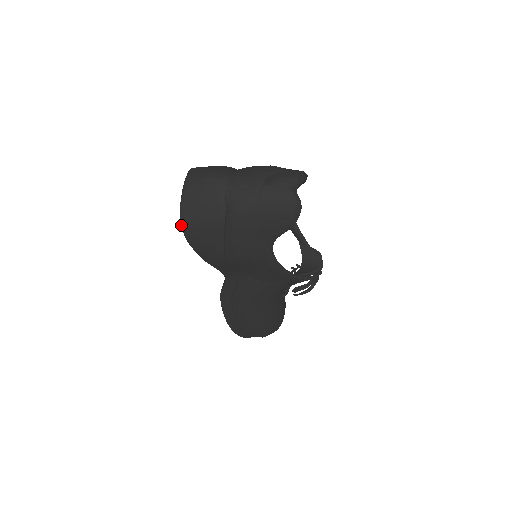
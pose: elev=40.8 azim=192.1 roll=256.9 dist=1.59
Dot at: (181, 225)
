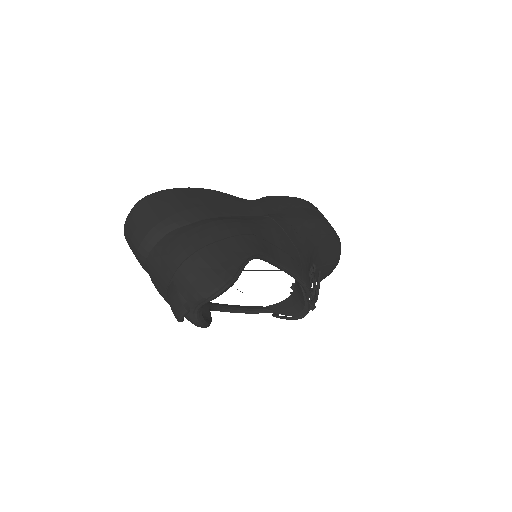
Dot at: occluded
